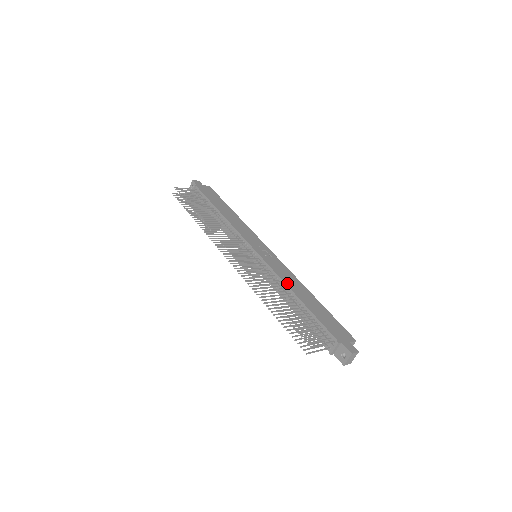
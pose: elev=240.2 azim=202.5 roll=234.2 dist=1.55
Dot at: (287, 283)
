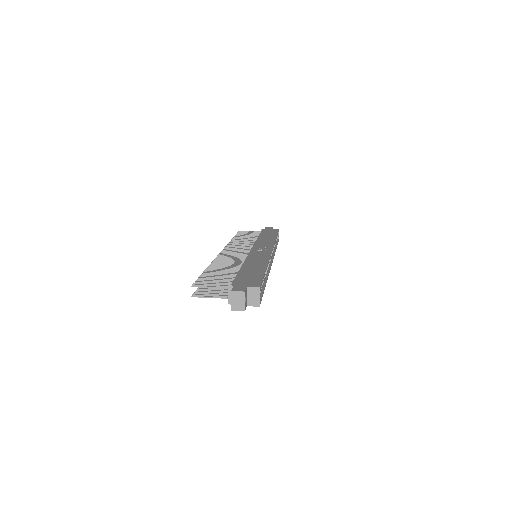
Dot at: (247, 261)
